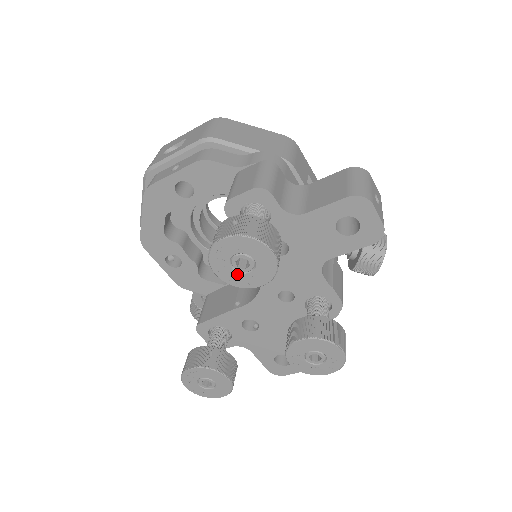
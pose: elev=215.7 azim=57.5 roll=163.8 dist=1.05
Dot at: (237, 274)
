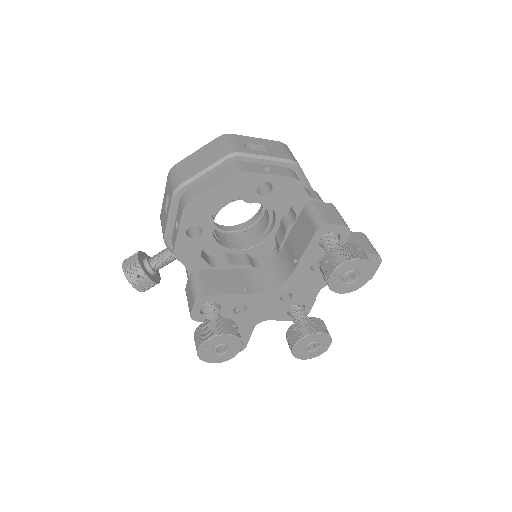
Dot at: (341, 281)
